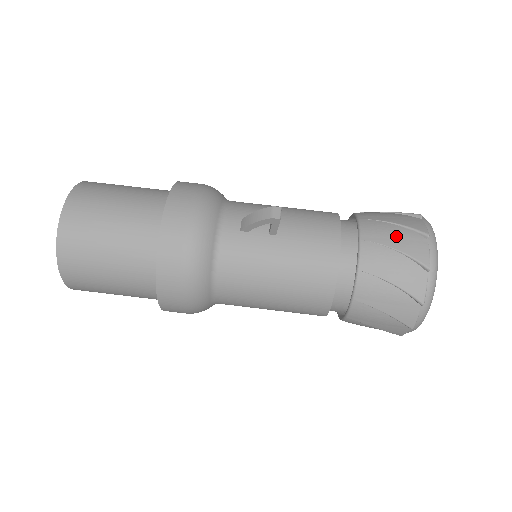
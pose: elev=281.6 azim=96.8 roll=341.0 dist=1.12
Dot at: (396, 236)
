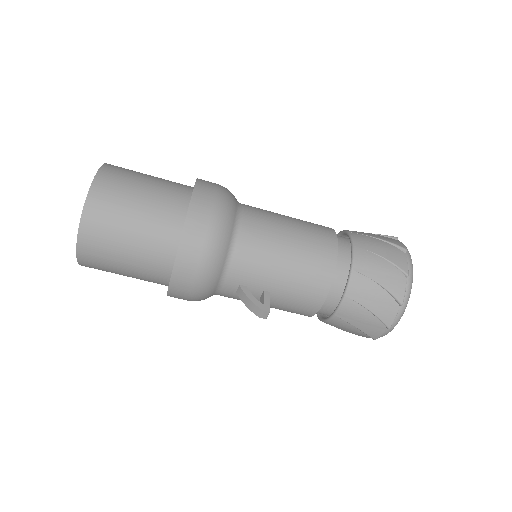
Dot at: (364, 322)
